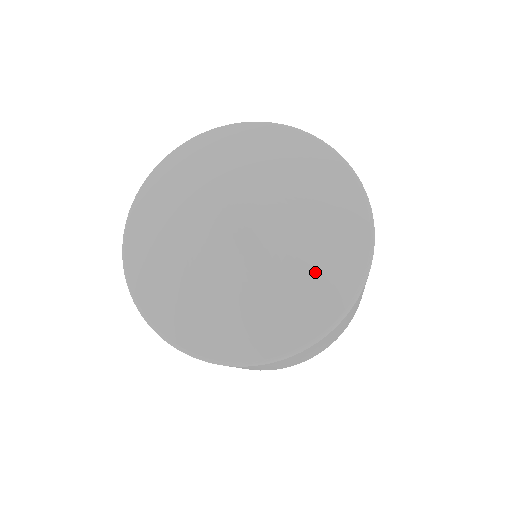
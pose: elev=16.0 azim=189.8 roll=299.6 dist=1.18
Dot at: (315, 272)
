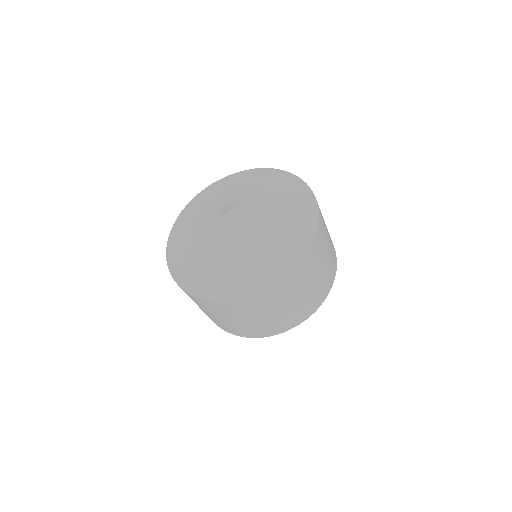
Dot at: (286, 204)
